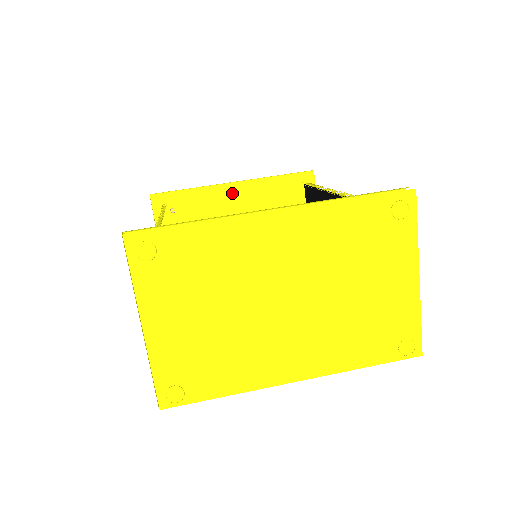
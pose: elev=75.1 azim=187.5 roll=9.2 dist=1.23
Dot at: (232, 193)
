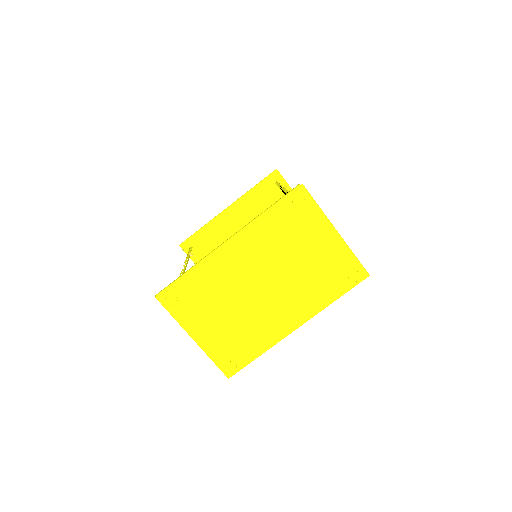
Dot at: (230, 215)
